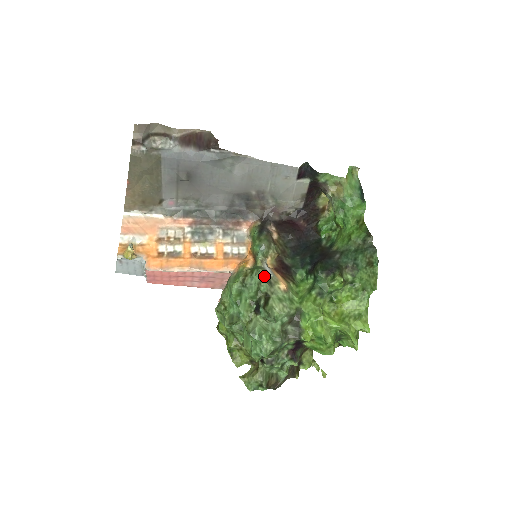
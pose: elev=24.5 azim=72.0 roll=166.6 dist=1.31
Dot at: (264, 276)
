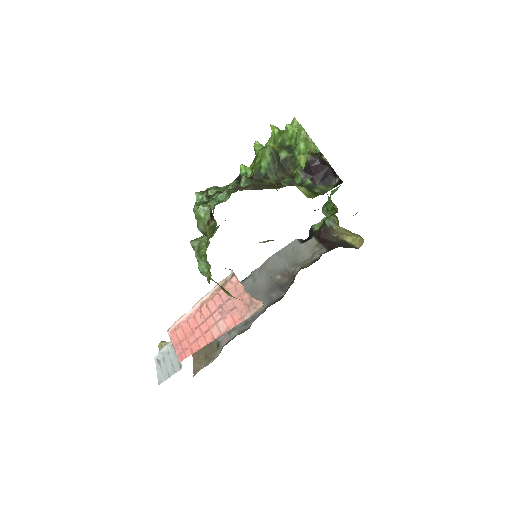
Dot at: occluded
